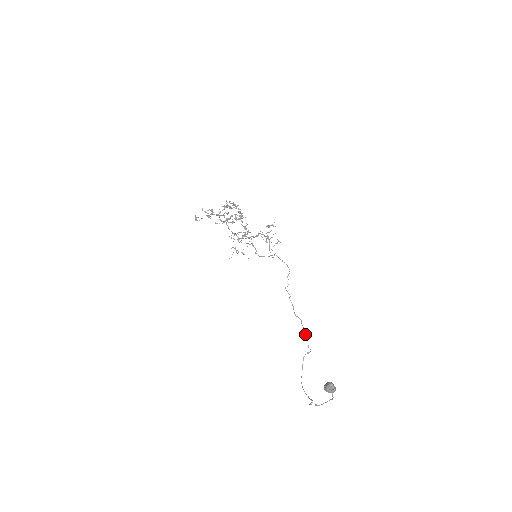
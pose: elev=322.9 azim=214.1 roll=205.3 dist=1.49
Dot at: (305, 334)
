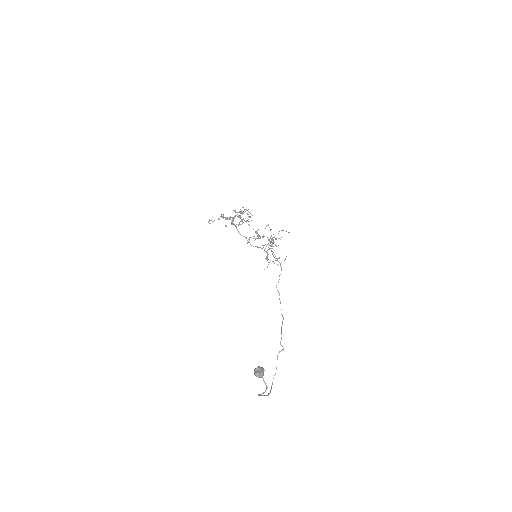
Dot at: (281, 331)
